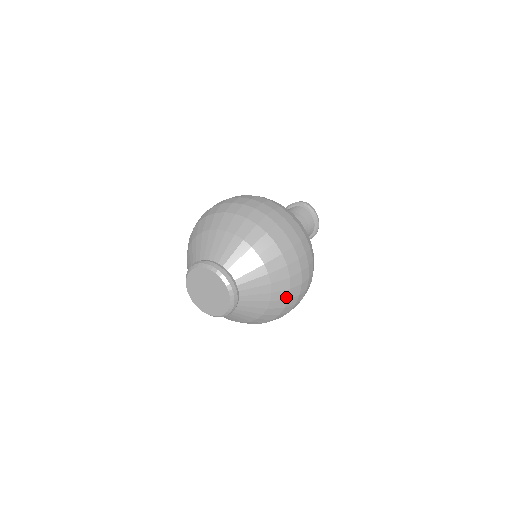
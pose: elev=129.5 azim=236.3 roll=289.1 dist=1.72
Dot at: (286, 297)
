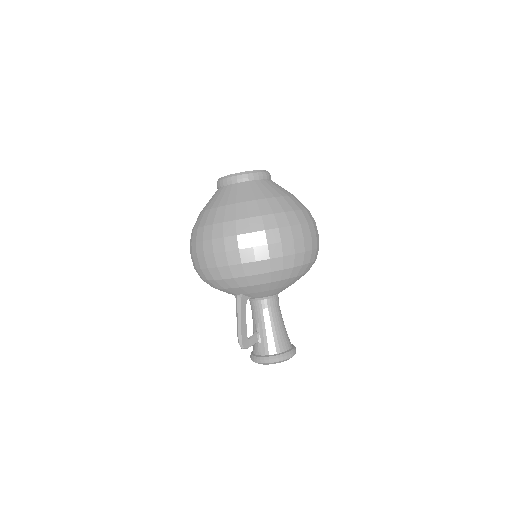
Dot at: (294, 208)
